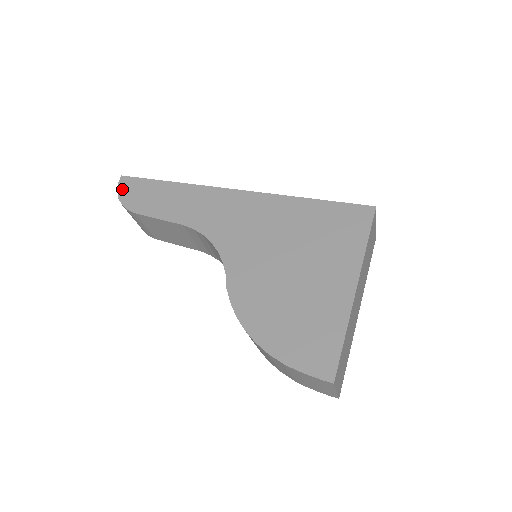
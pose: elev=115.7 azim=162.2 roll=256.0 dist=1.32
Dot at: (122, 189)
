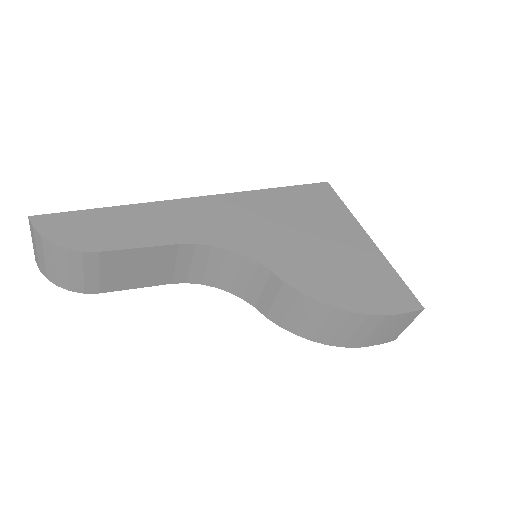
Dot at: (48, 231)
